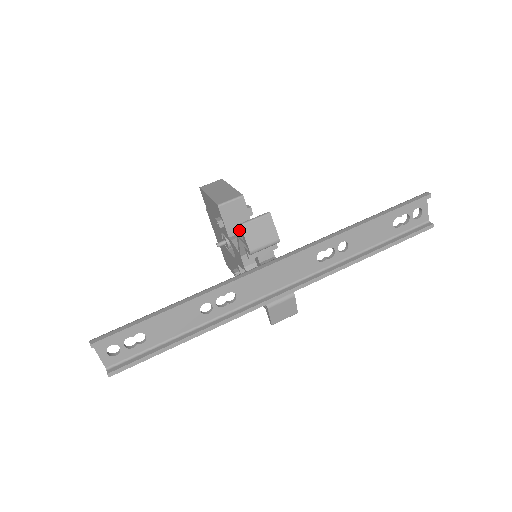
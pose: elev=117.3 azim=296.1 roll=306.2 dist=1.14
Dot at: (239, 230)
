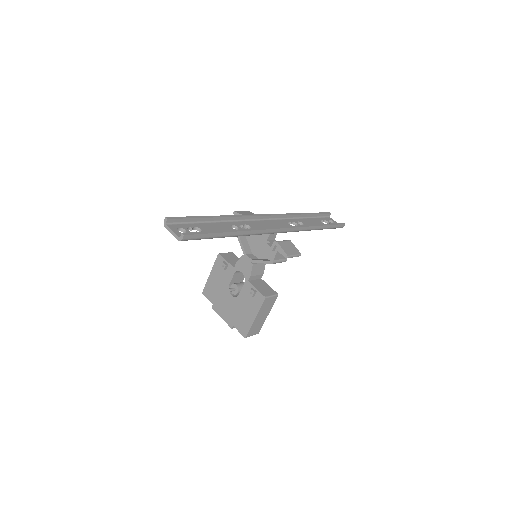
Dot at: occluded
